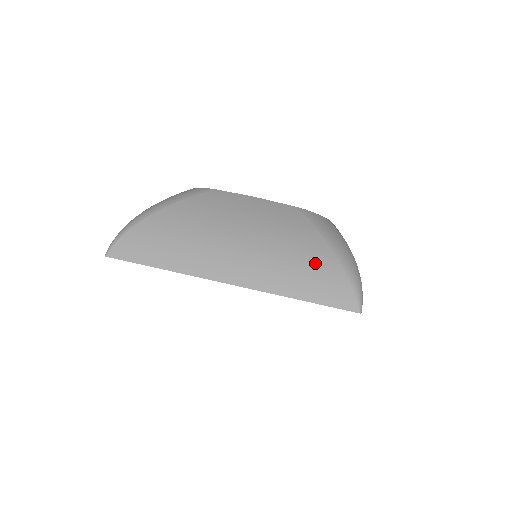
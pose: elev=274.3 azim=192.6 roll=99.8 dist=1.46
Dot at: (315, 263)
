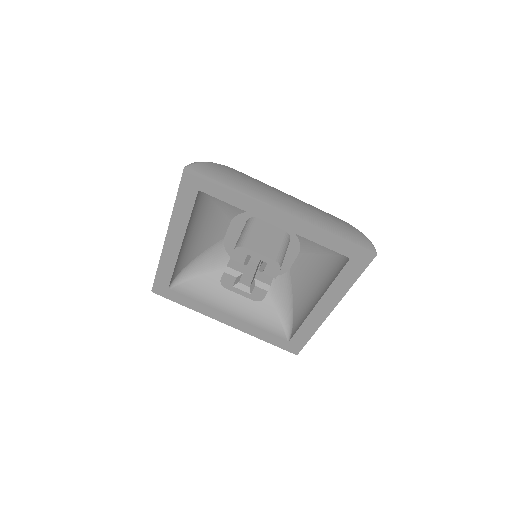
Dot at: (342, 223)
